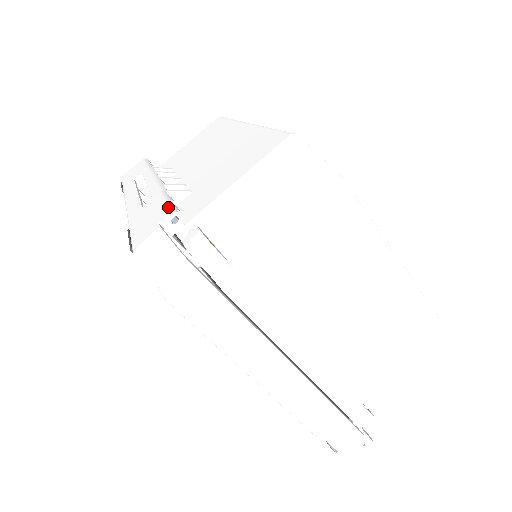
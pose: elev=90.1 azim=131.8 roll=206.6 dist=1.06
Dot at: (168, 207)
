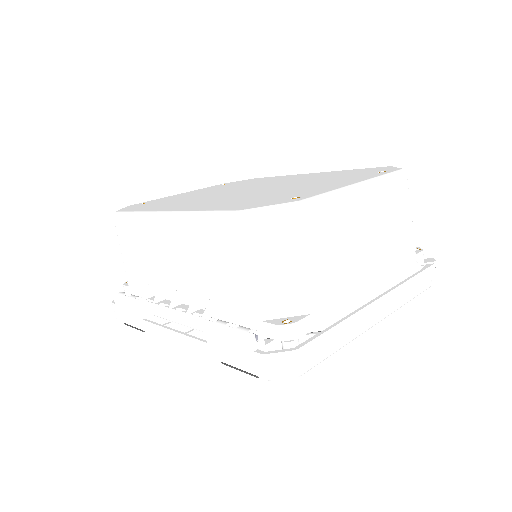
Dot at: (240, 336)
